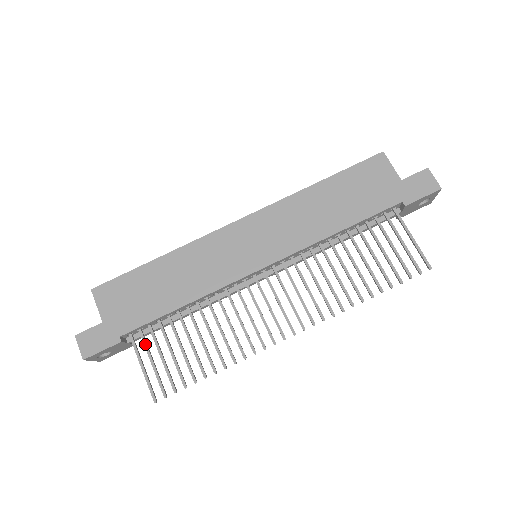
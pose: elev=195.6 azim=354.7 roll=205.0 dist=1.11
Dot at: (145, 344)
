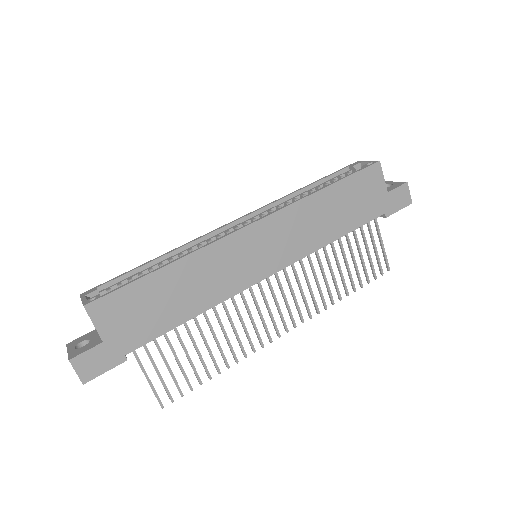
Dot at: (150, 356)
